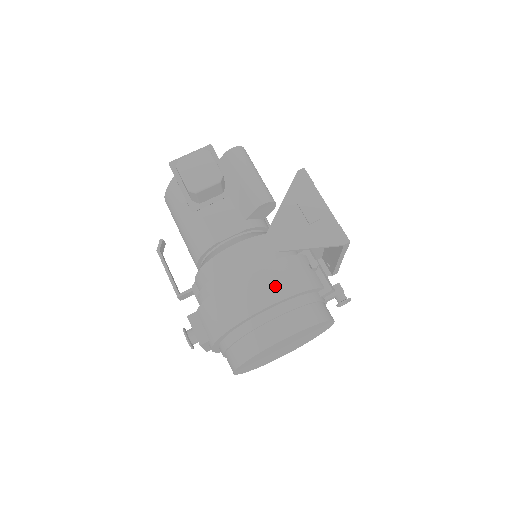
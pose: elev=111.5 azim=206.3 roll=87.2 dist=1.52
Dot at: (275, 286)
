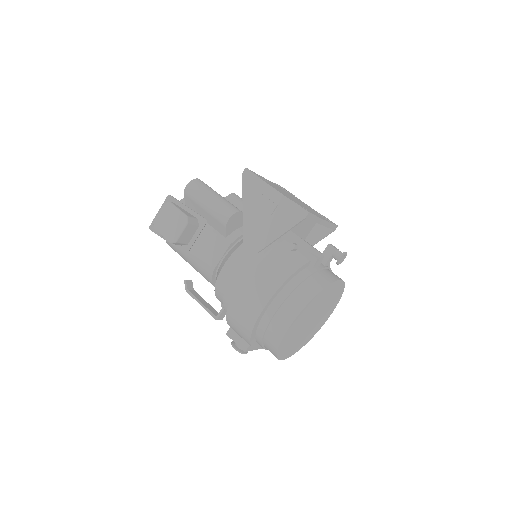
Dot at: (263, 287)
